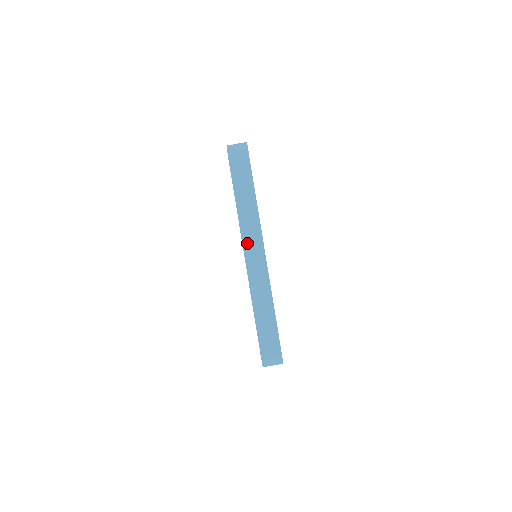
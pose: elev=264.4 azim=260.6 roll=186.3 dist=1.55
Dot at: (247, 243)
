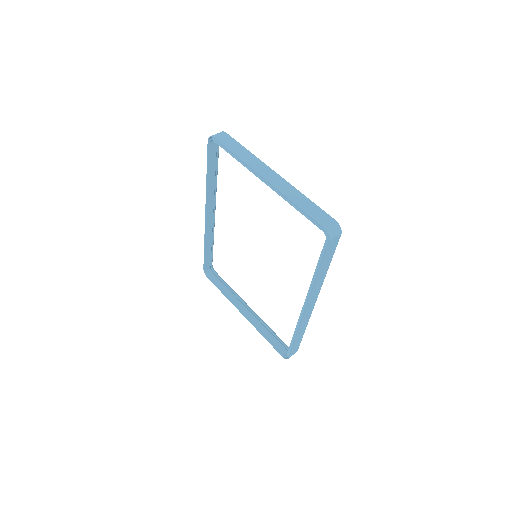
Dot at: (261, 172)
